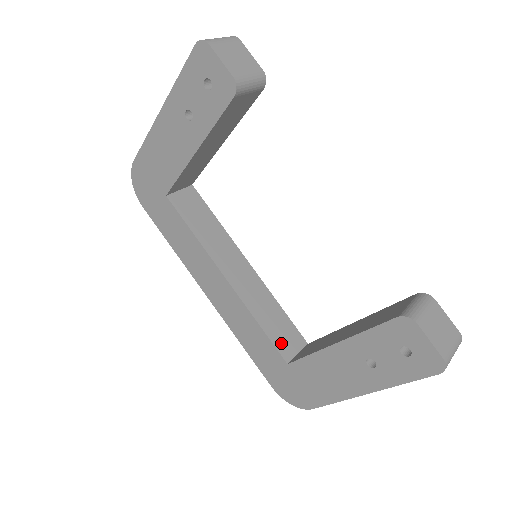
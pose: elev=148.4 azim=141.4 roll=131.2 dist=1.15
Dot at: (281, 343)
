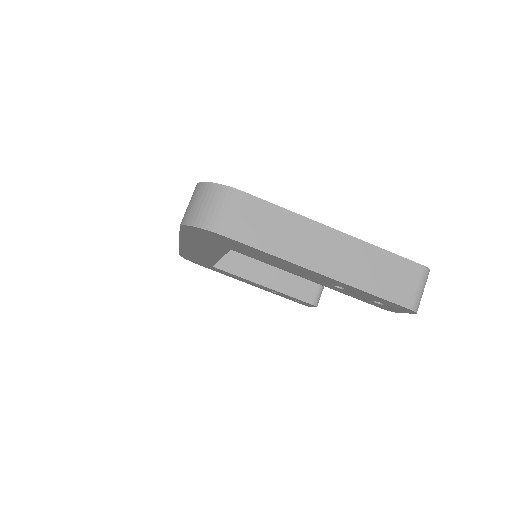
Dot at: occluded
